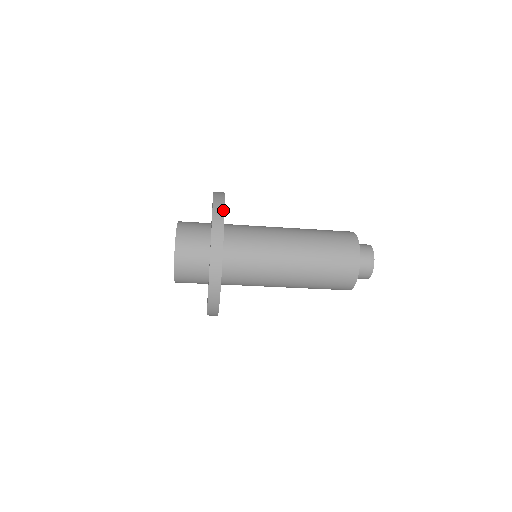
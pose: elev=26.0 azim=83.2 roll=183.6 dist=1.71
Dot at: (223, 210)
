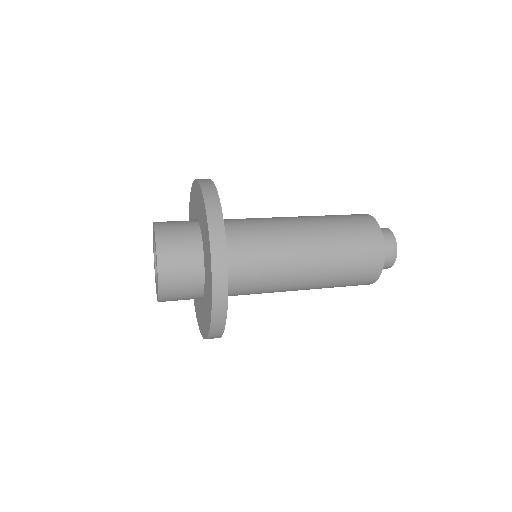
Dot at: (221, 219)
